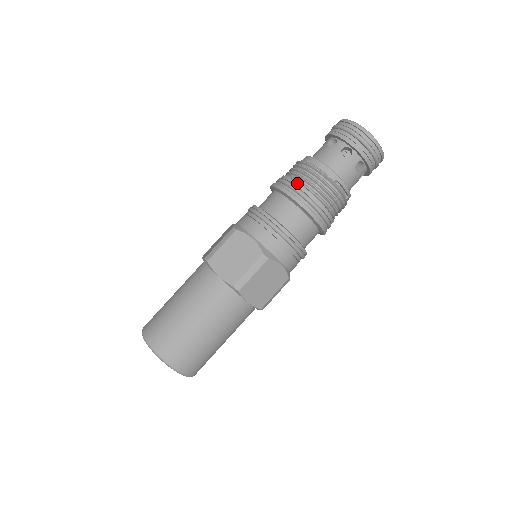
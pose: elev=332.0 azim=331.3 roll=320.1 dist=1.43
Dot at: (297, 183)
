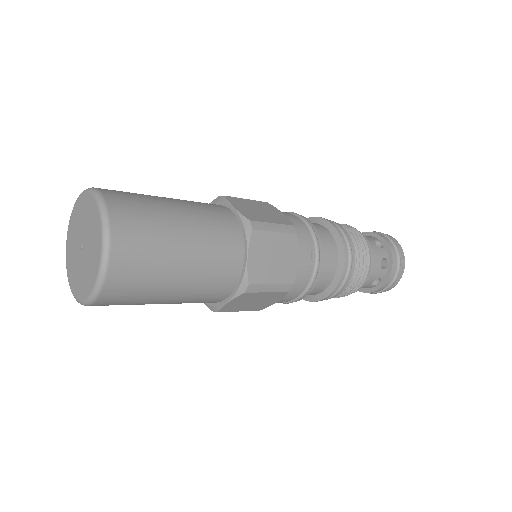
Dot at: occluded
